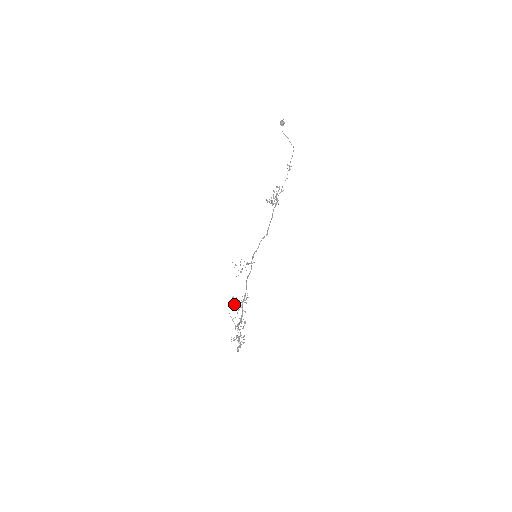
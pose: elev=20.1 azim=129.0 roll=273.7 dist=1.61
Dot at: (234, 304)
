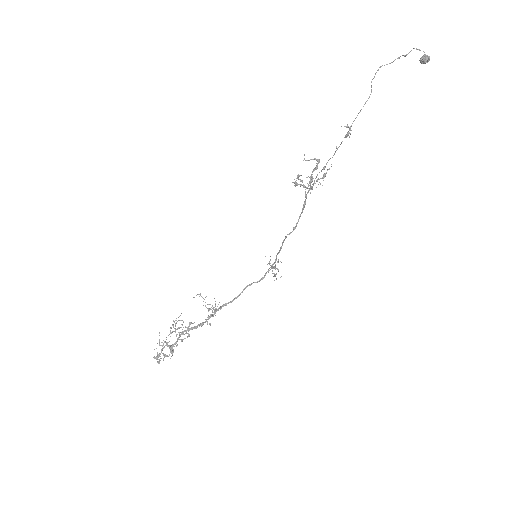
Dot at: (203, 305)
